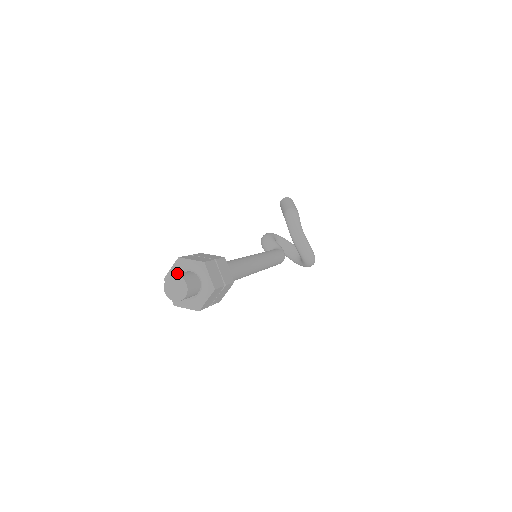
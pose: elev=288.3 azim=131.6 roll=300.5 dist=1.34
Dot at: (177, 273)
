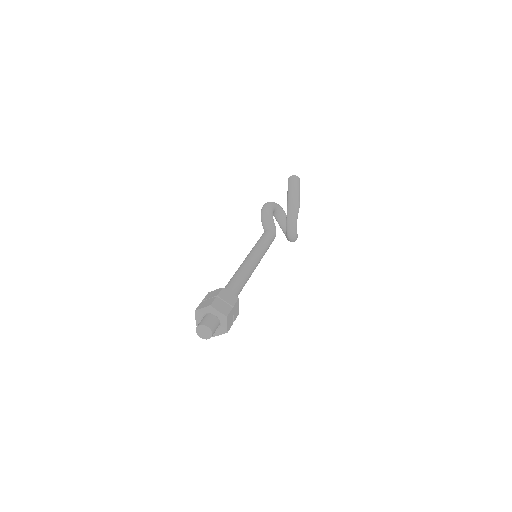
Dot at: (206, 313)
